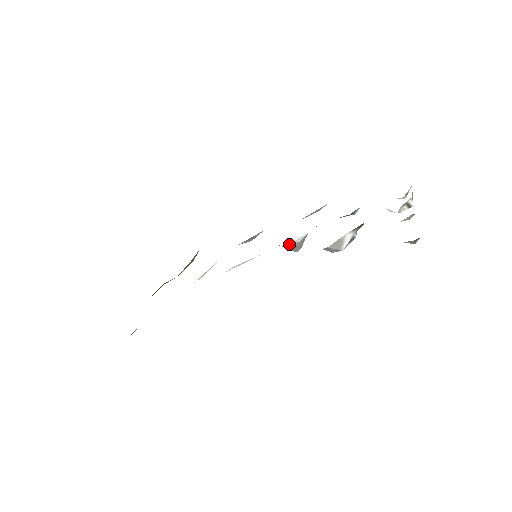
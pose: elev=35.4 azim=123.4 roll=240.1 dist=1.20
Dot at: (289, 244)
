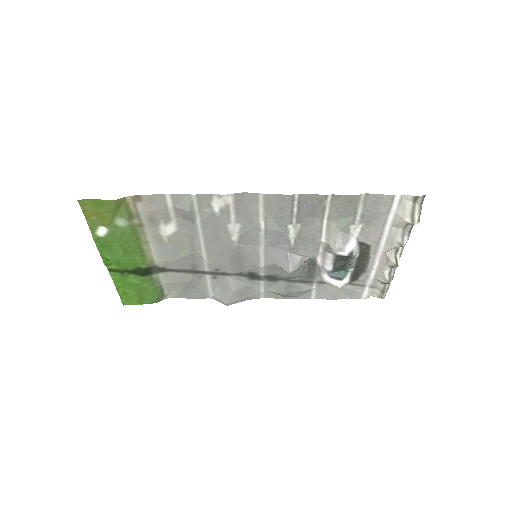
Dot at: (292, 253)
